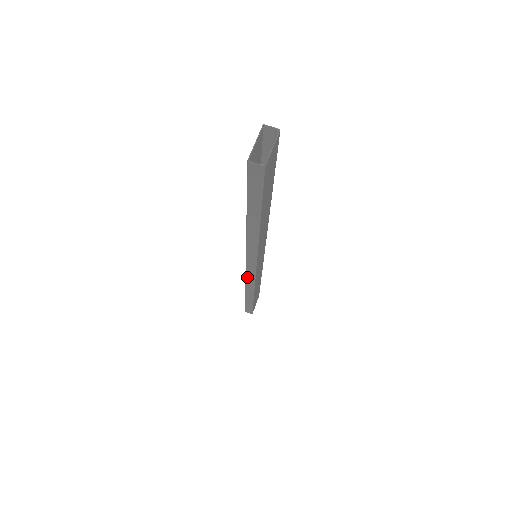
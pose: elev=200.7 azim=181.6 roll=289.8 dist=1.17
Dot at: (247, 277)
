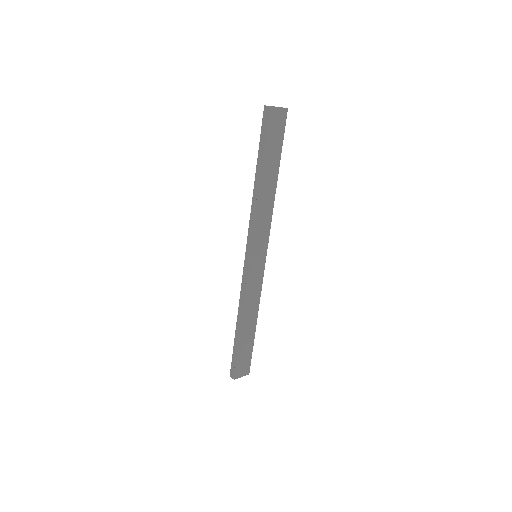
Dot at: (243, 279)
